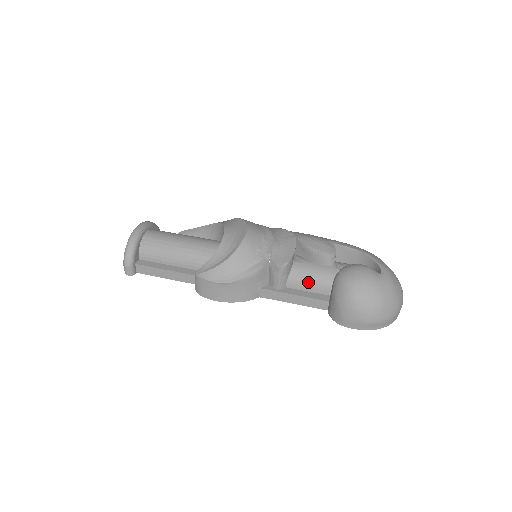
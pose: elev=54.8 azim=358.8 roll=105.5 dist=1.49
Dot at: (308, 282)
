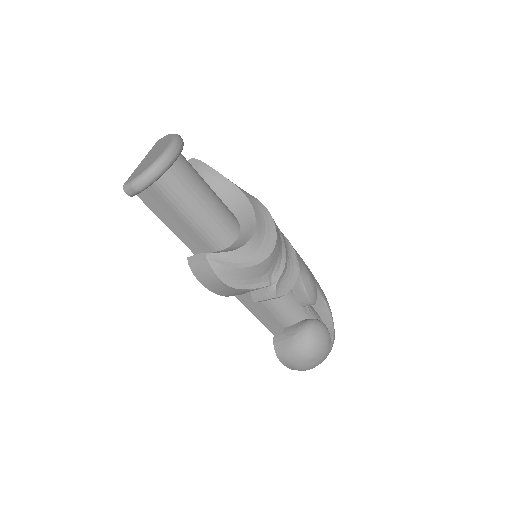
Dot at: (280, 311)
